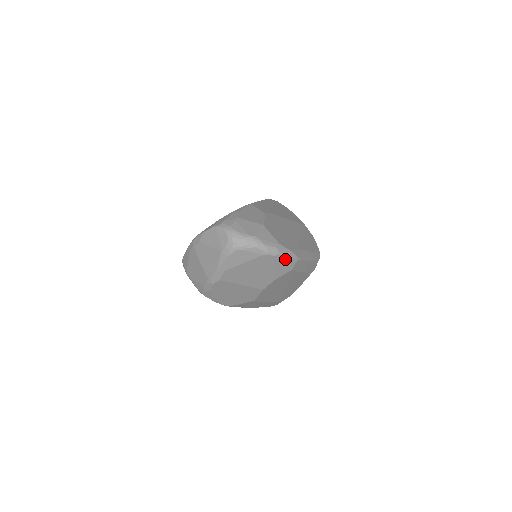
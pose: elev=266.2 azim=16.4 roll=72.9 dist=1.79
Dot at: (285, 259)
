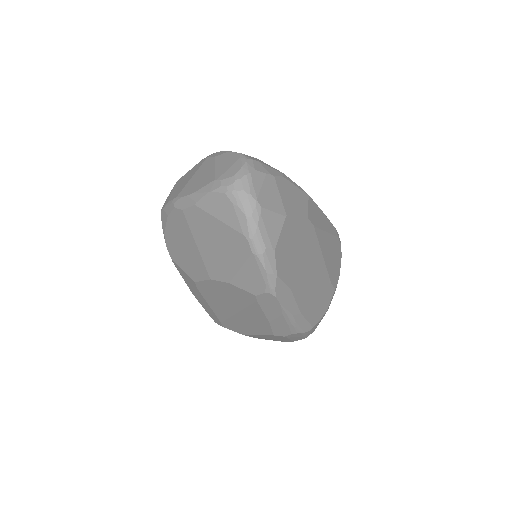
Dot at: (260, 272)
